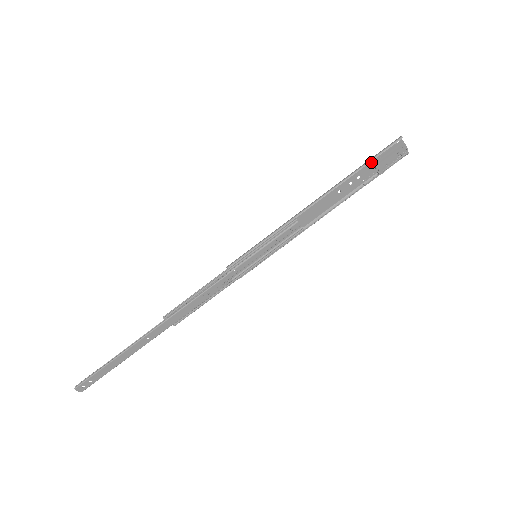
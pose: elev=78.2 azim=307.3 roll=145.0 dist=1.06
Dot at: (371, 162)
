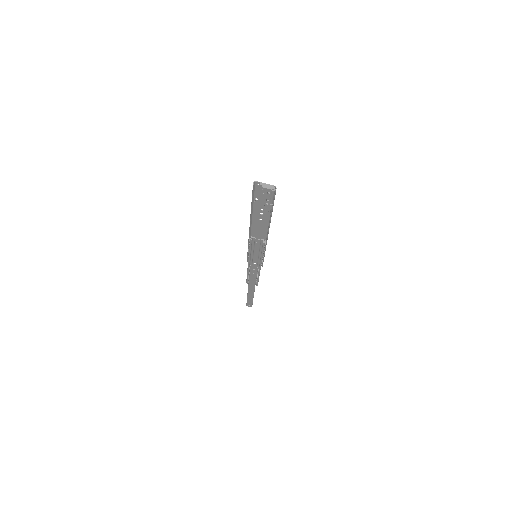
Dot at: (257, 200)
